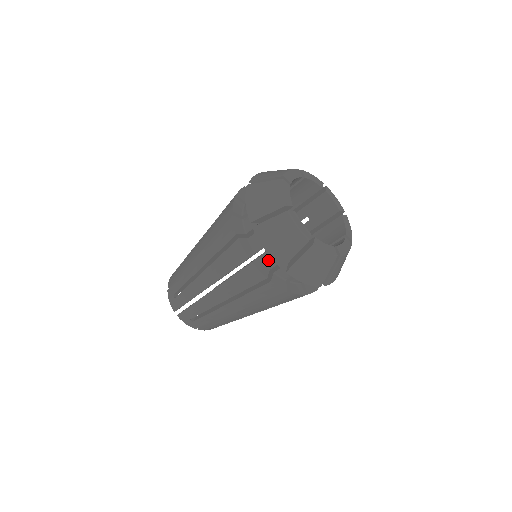
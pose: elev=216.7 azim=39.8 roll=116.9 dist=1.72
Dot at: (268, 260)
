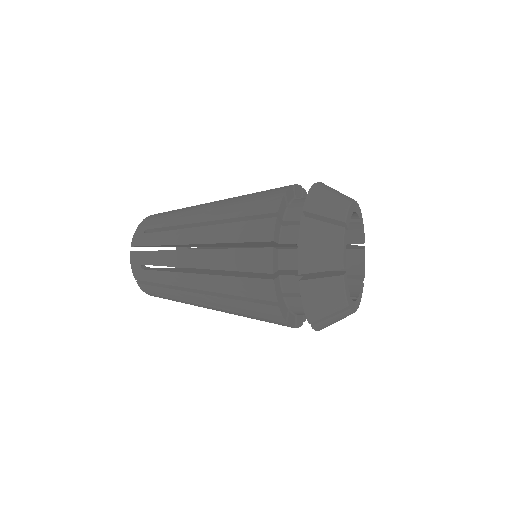
Dot at: occluded
